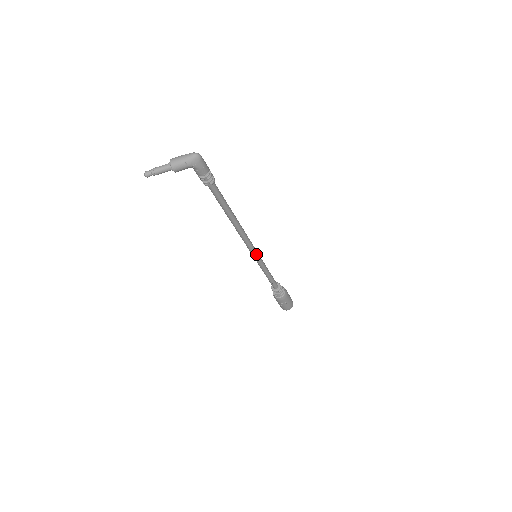
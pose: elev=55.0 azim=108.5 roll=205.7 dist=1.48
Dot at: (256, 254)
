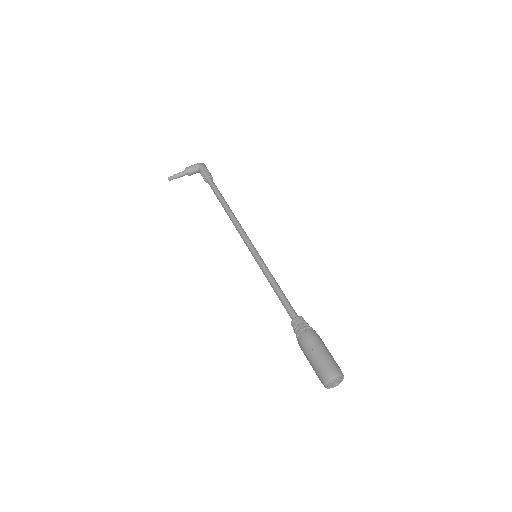
Dot at: (254, 249)
